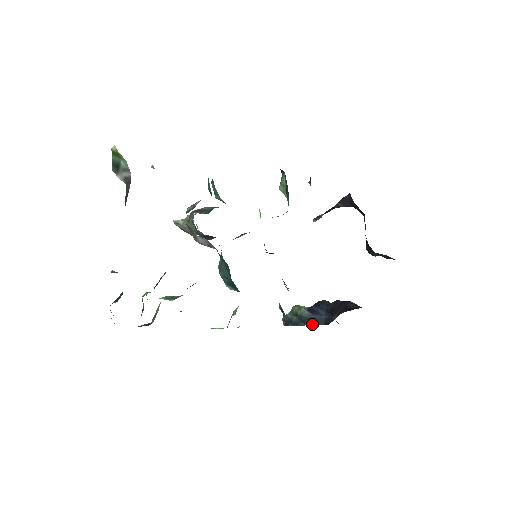
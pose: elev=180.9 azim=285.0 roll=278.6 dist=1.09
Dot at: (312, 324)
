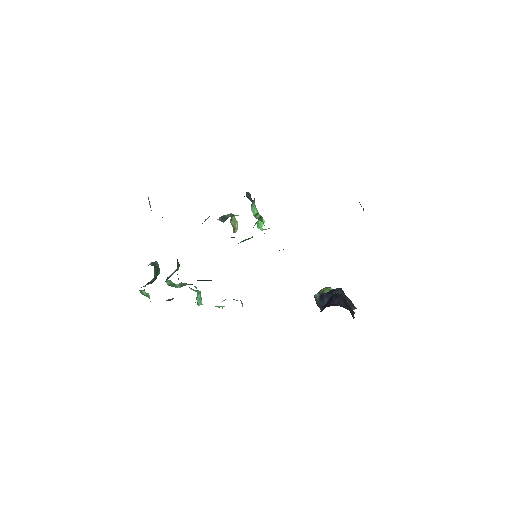
Dot at: occluded
